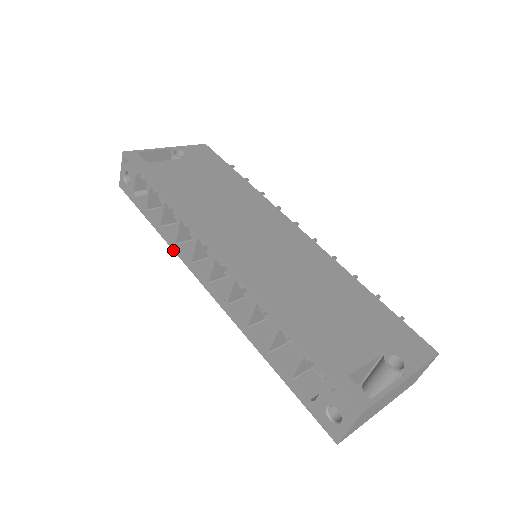
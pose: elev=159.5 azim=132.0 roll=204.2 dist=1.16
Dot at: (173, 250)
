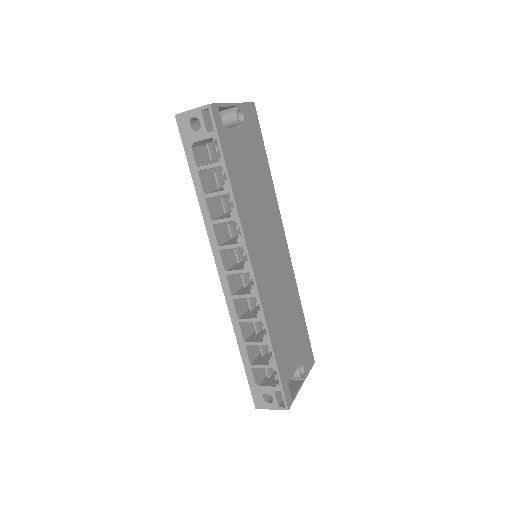
Dot at: (205, 224)
